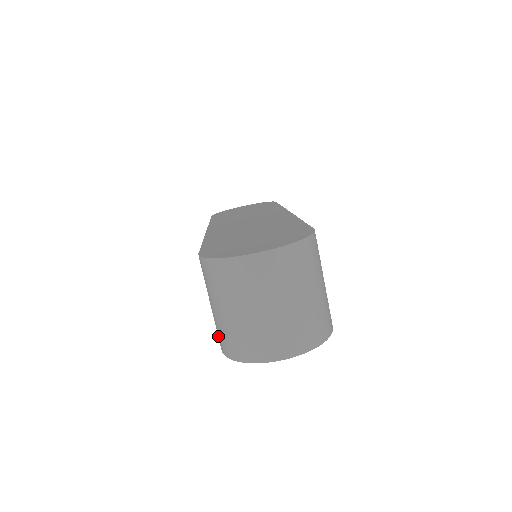
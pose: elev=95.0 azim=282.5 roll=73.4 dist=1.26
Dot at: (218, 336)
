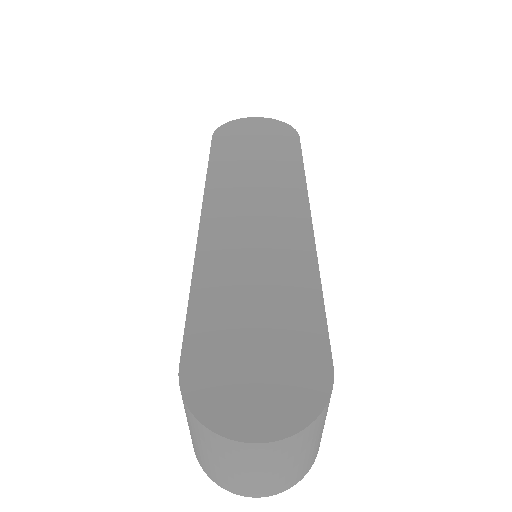
Dot at: occluded
